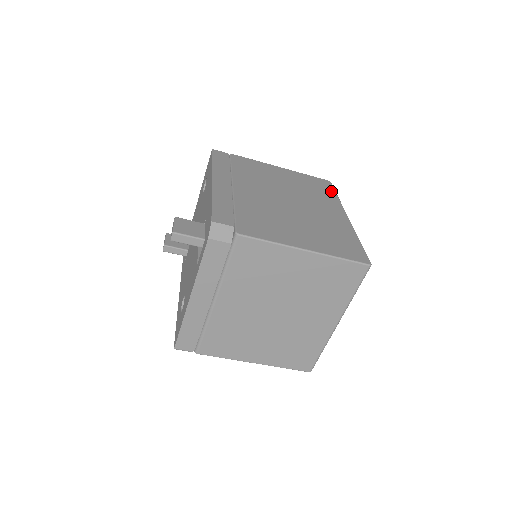
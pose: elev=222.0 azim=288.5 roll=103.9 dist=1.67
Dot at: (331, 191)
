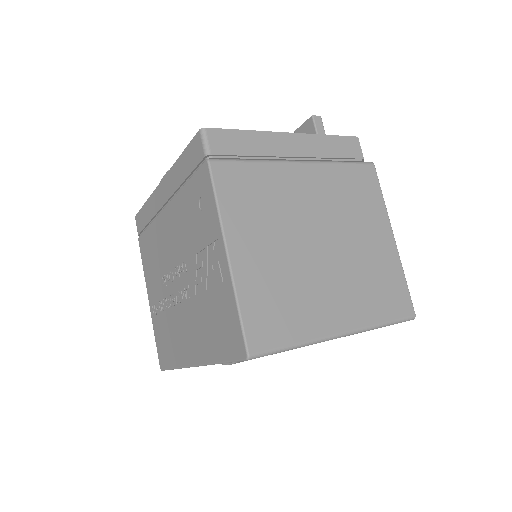
Dot at: occluded
